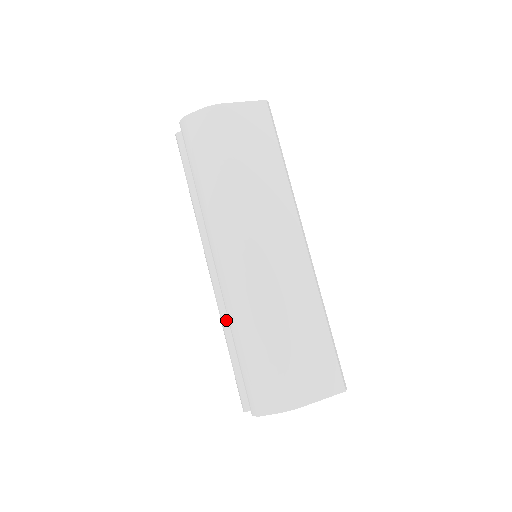
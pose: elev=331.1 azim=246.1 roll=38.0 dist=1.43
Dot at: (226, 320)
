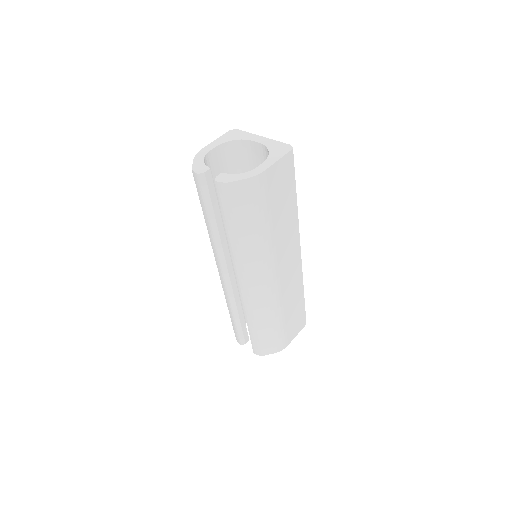
Dot at: (234, 304)
